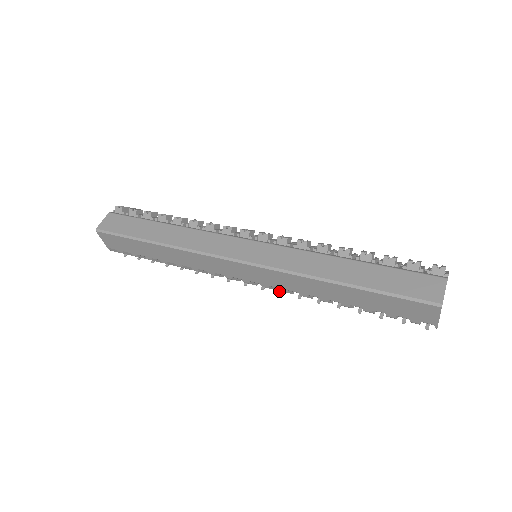
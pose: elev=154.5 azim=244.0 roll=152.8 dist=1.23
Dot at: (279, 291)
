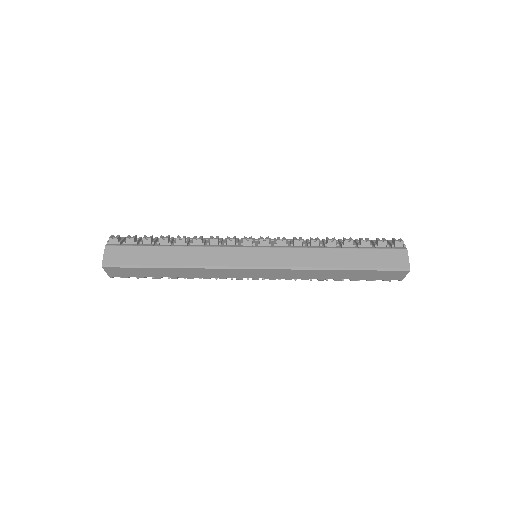
Dot at: occluded
